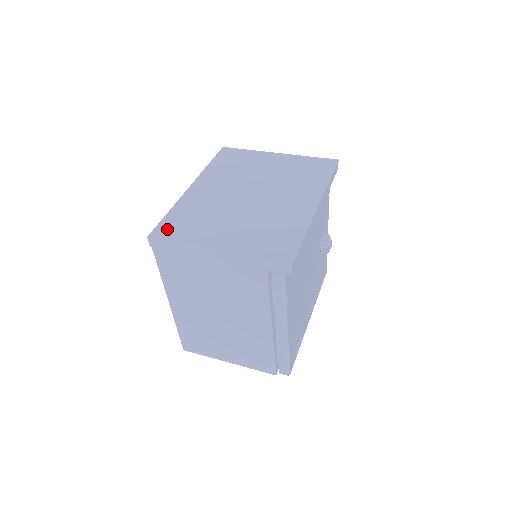
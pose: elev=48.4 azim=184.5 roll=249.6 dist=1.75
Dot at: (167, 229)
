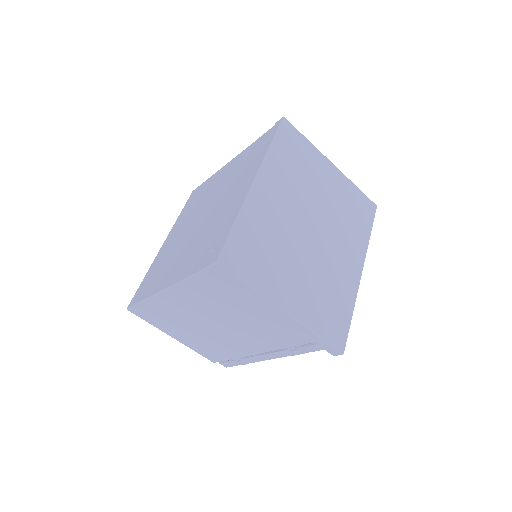
Dot at: (238, 256)
